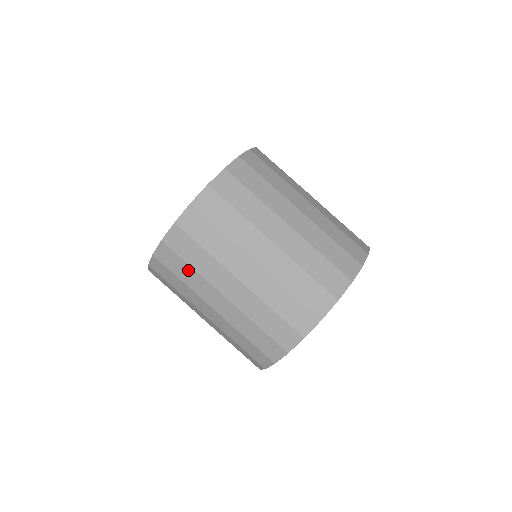
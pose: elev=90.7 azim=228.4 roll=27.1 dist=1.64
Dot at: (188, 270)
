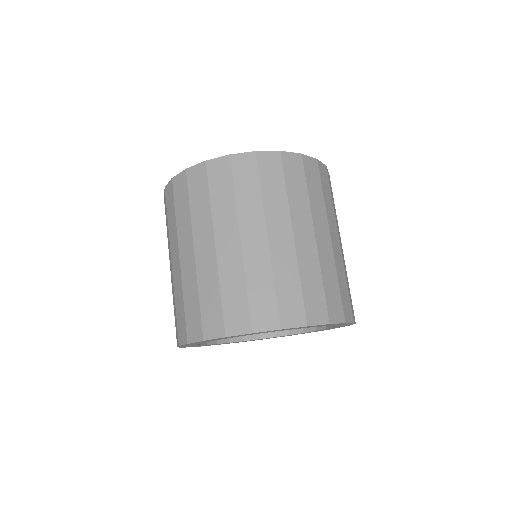
Dot at: (186, 208)
